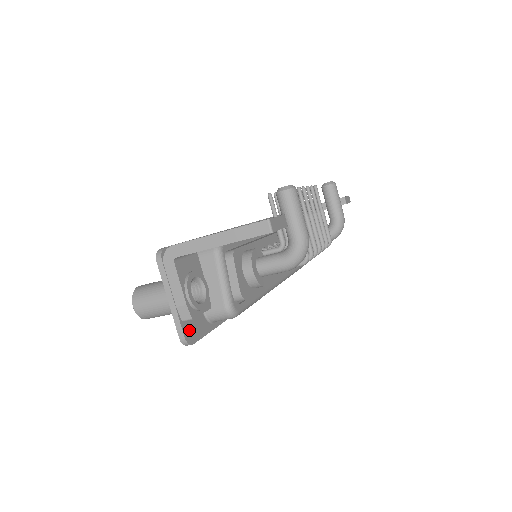
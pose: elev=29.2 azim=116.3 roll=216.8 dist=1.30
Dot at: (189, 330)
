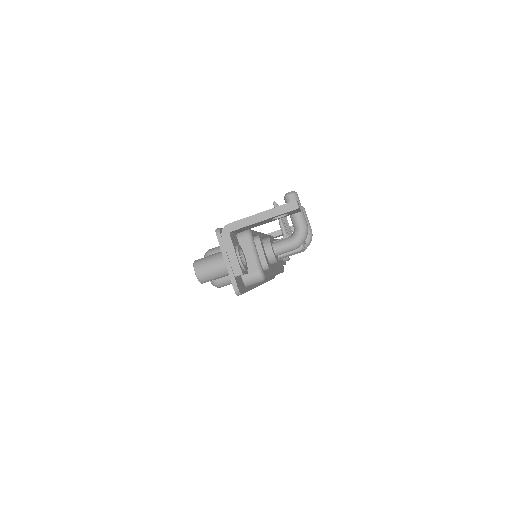
Dot at: (238, 284)
